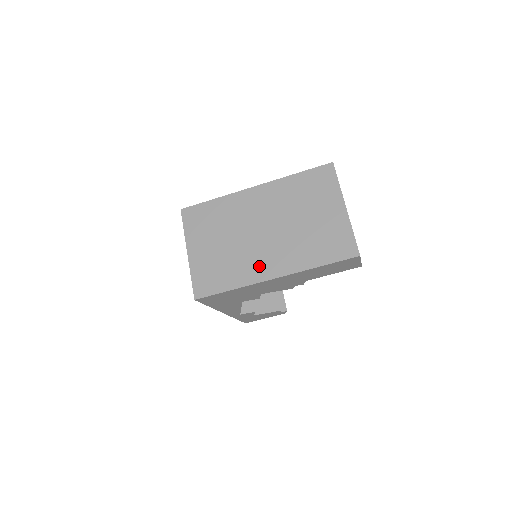
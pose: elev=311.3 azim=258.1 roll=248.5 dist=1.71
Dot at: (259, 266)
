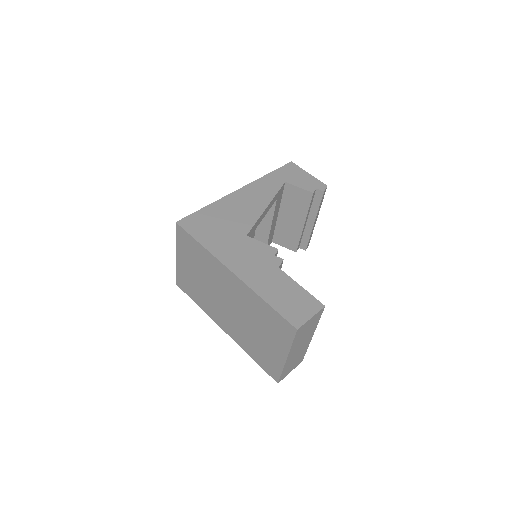
Dot at: (217, 315)
